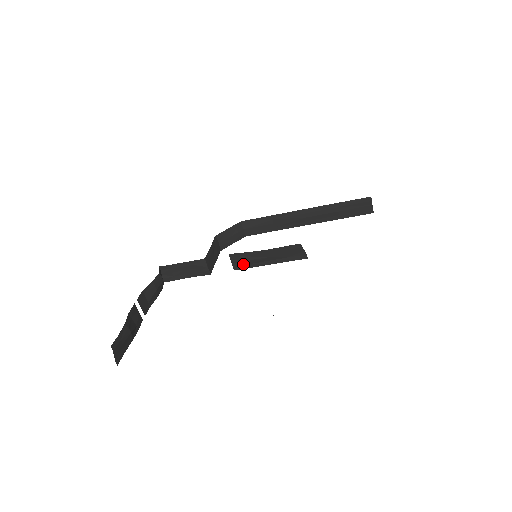
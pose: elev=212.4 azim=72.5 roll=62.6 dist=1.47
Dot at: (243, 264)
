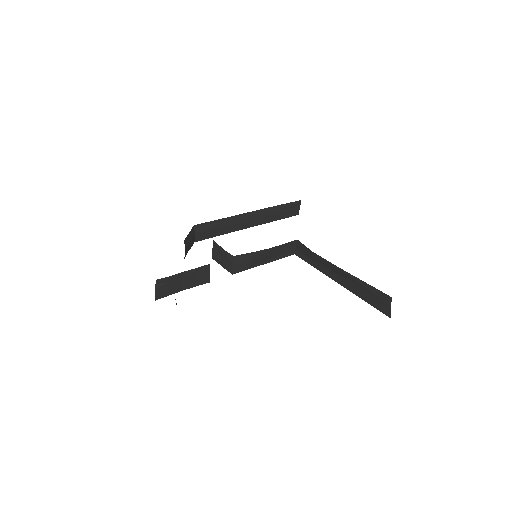
Dot at: (243, 266)
